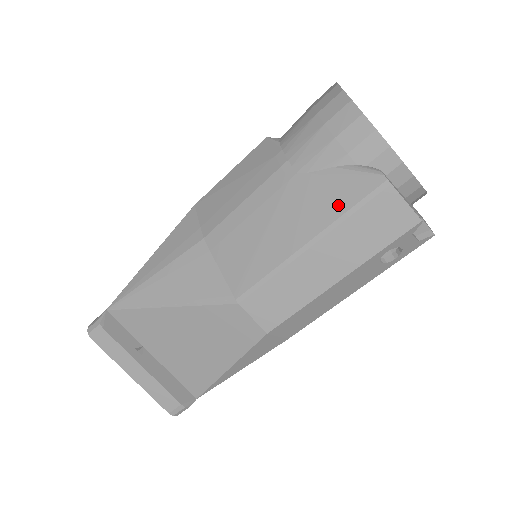
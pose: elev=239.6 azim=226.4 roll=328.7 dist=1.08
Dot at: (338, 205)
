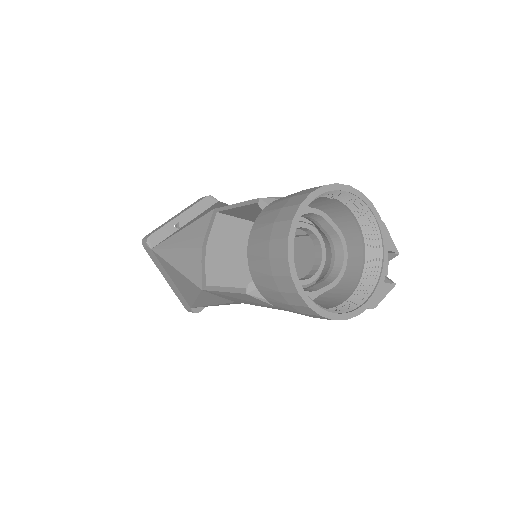
Dot at: occluded
